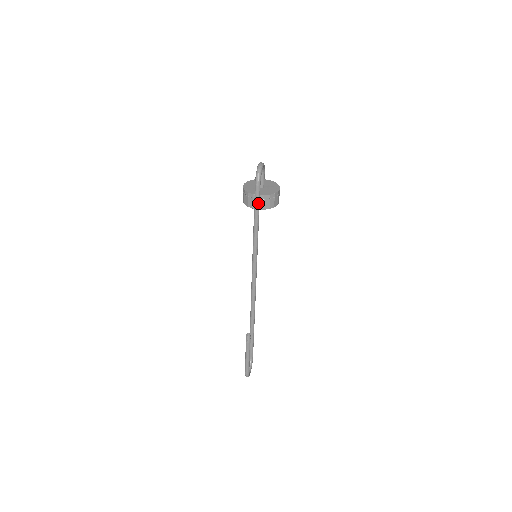
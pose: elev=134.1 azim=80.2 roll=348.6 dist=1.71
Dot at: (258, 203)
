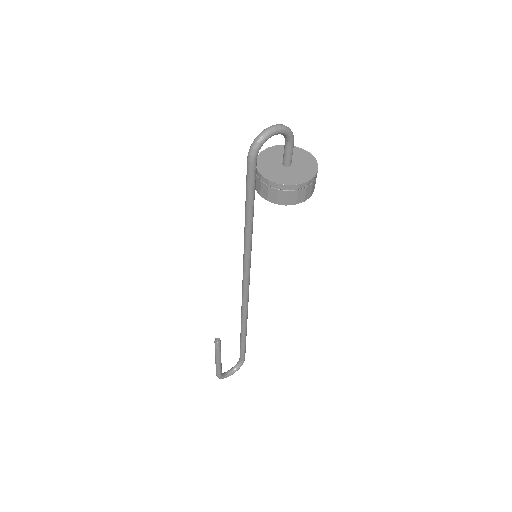
Dot at: (249, 187)
